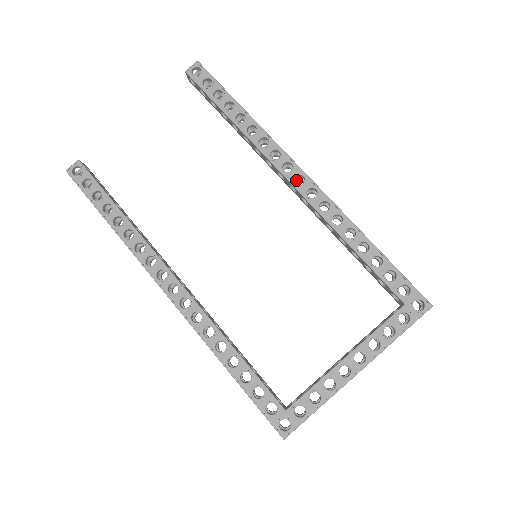
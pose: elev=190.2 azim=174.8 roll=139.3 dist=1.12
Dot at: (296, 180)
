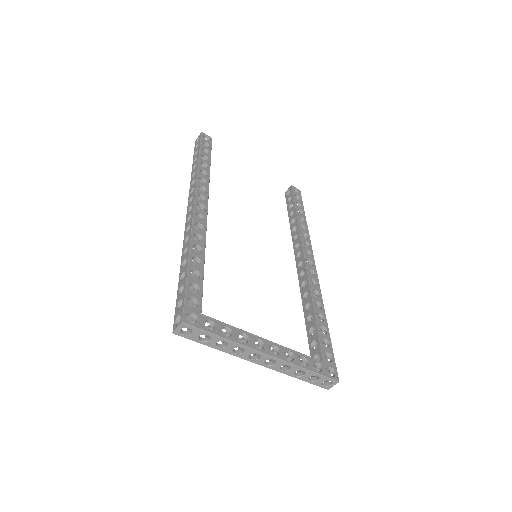
Dot at: occluded
